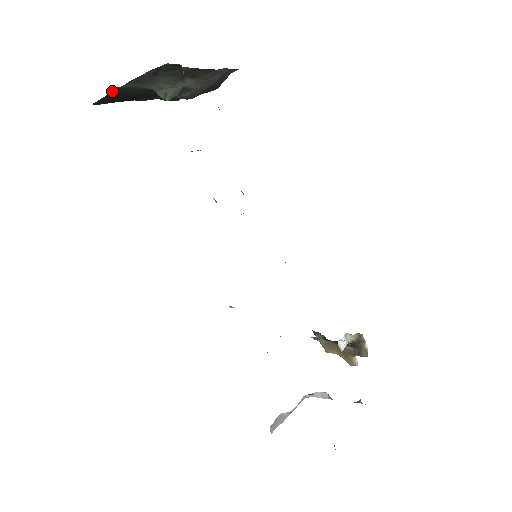
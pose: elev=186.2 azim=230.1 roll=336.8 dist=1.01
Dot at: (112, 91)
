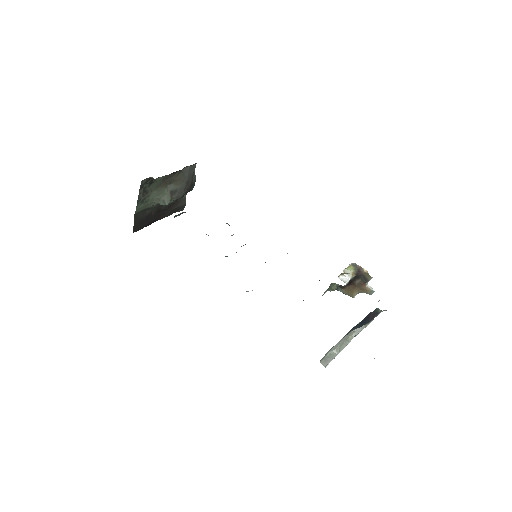
Dot at: (135, 217)
